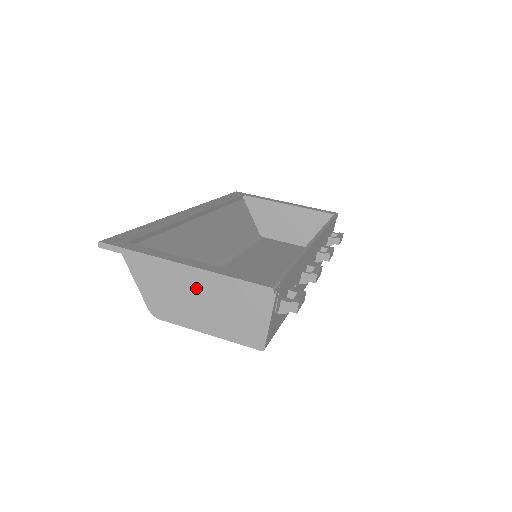
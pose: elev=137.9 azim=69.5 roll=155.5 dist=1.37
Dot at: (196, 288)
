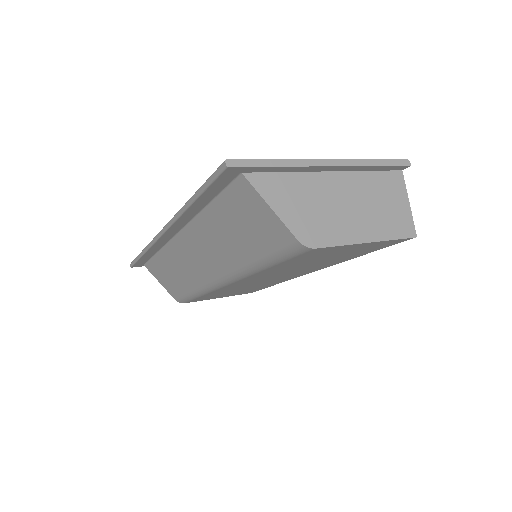
Dot at: (339, 193)
